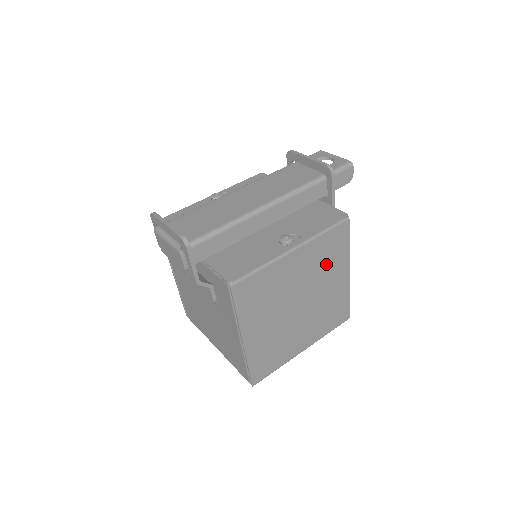
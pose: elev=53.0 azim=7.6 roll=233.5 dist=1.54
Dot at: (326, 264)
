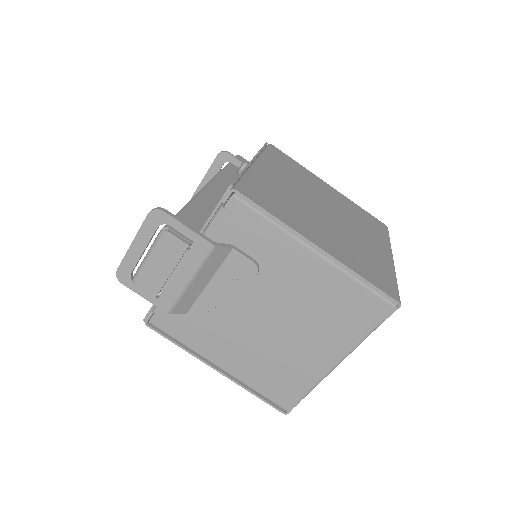
Dot at: (300, 177)
